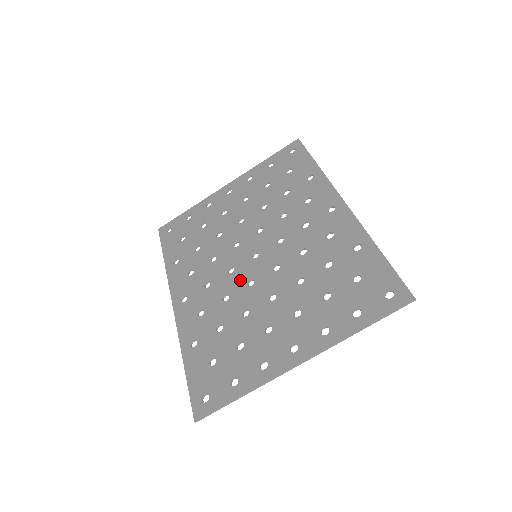
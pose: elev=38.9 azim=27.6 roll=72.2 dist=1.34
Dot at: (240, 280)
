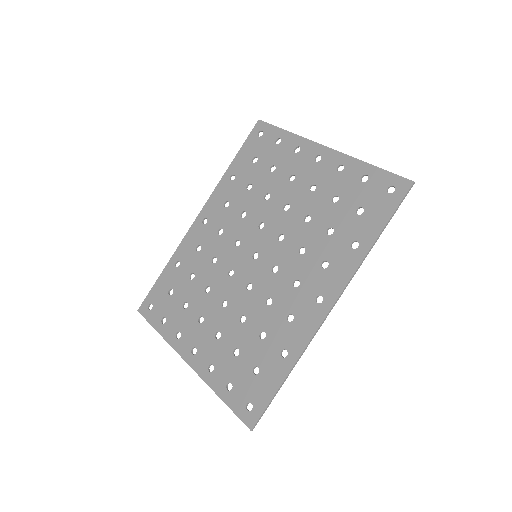
Dot at: (231, 260)
